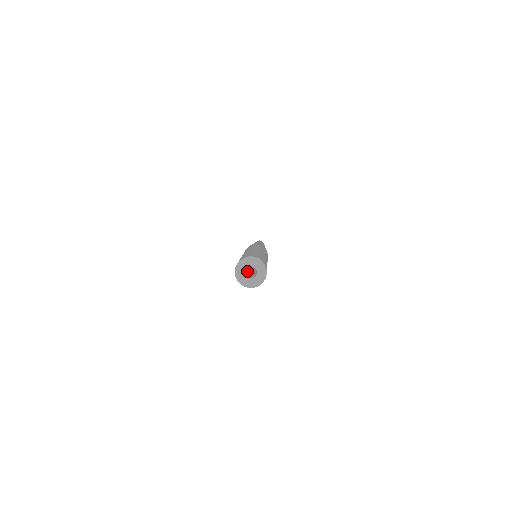
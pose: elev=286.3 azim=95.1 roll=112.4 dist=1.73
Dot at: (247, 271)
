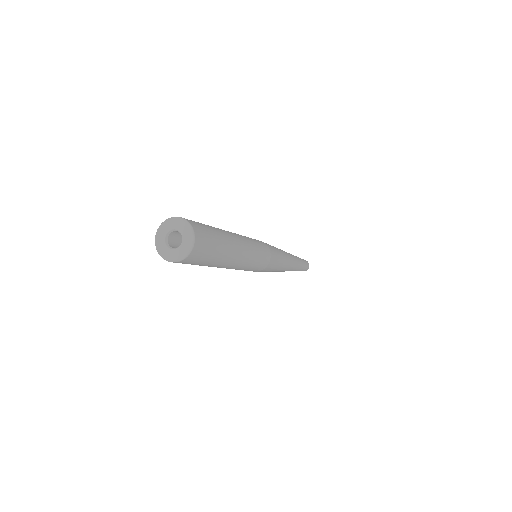
Dot at: occluded
